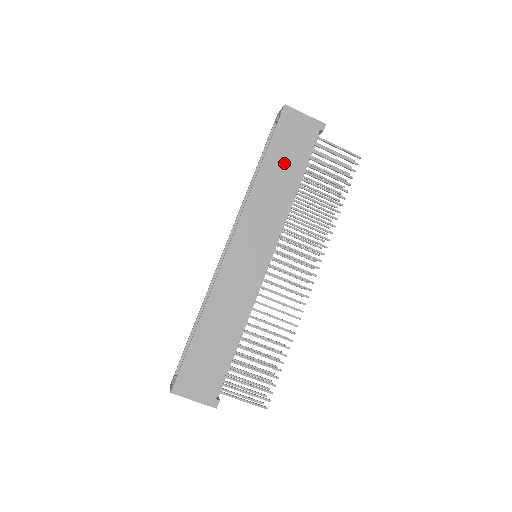
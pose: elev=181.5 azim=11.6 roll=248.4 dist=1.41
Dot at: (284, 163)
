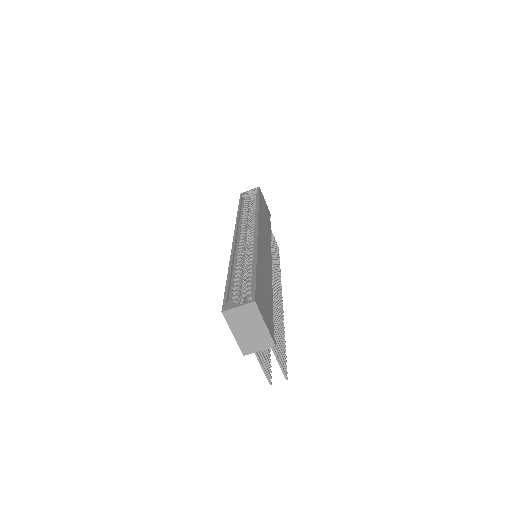
Dot at: (265, 214)
